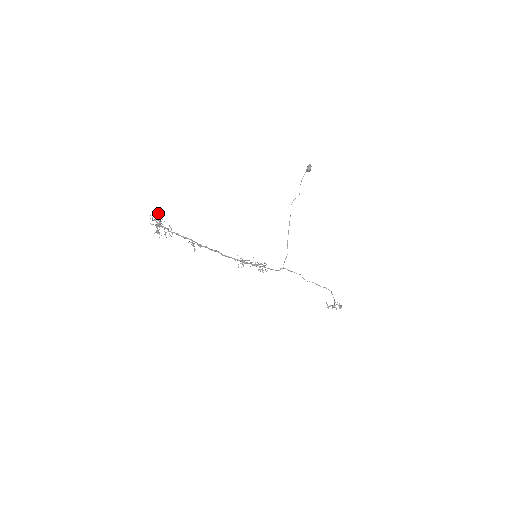
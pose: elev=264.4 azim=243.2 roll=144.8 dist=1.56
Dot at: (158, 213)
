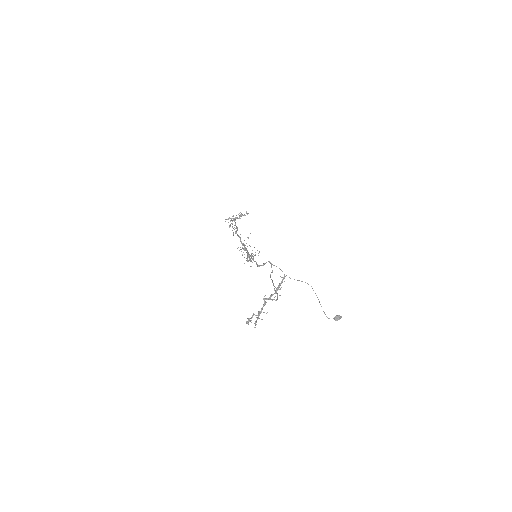
Dot at: occluded
